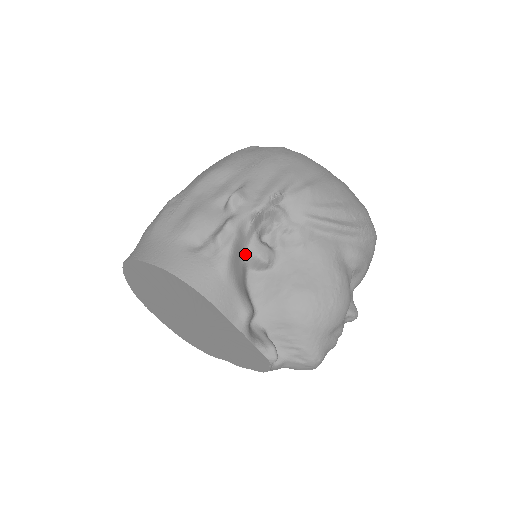
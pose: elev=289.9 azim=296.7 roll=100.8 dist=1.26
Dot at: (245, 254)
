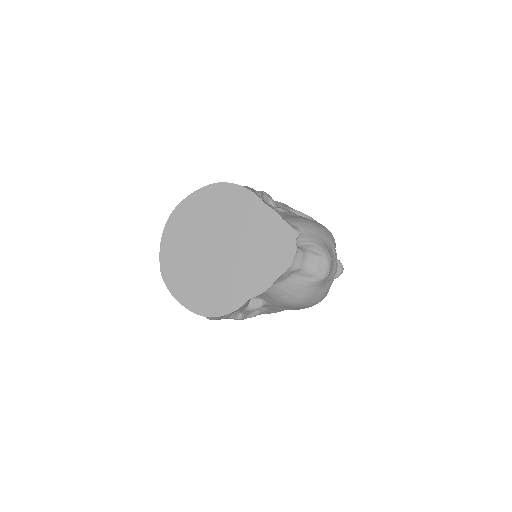
Dot at: occluded
